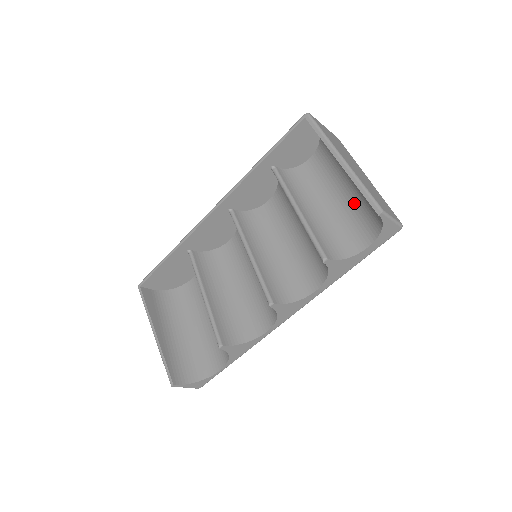
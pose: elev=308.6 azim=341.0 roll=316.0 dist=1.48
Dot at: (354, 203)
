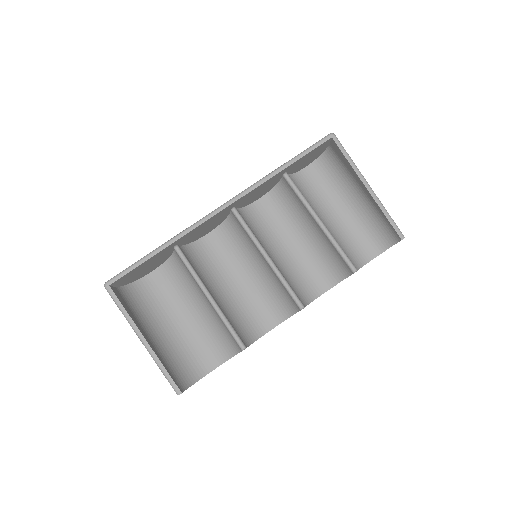
Dot at: (359, 220)
